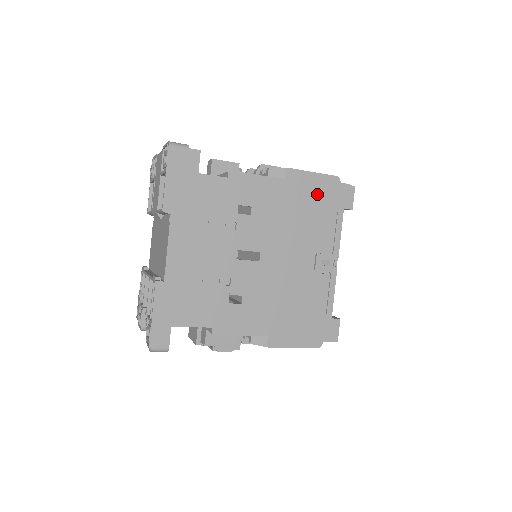
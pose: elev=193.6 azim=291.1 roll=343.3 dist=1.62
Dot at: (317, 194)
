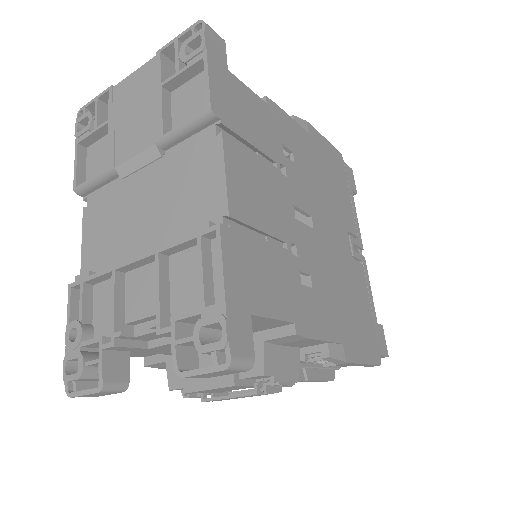
Dot at: (333, 164)
